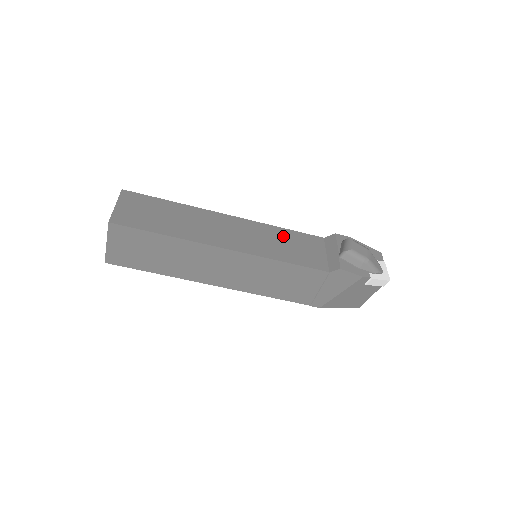
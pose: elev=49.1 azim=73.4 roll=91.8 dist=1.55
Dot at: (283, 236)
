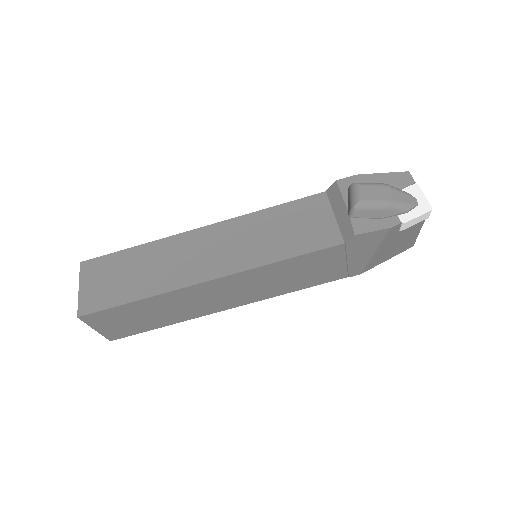
Dot at: (273, 220)
